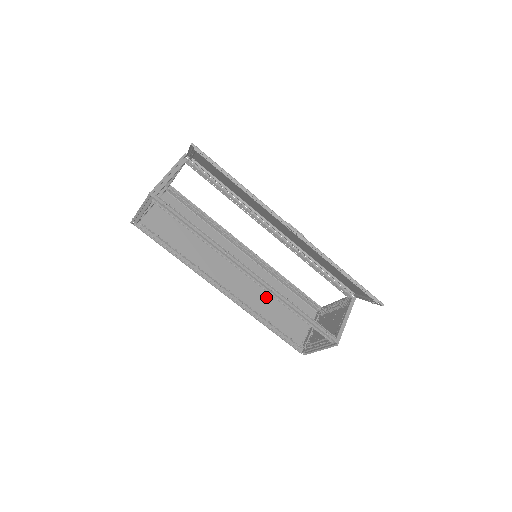
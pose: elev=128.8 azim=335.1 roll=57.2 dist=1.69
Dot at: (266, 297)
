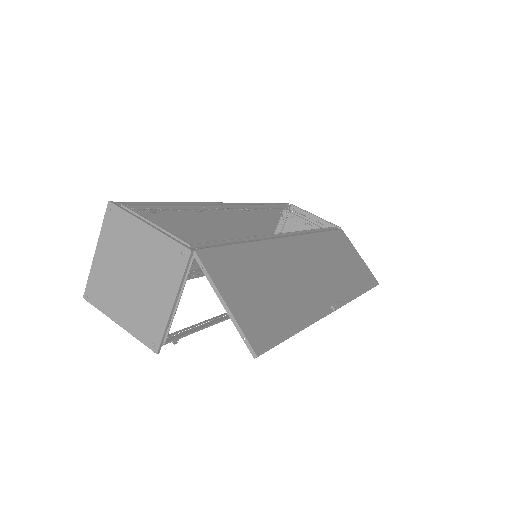
Dot at: (242, 236)
